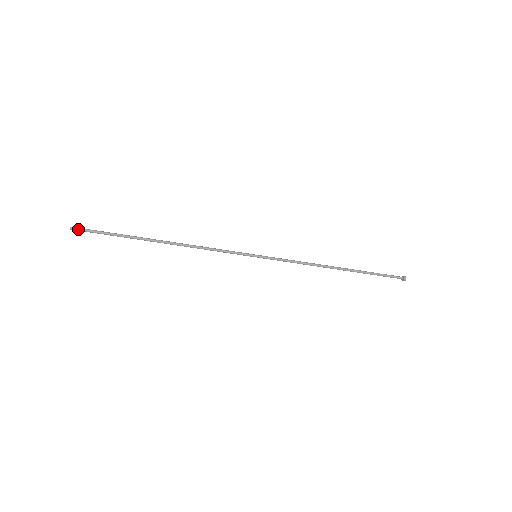
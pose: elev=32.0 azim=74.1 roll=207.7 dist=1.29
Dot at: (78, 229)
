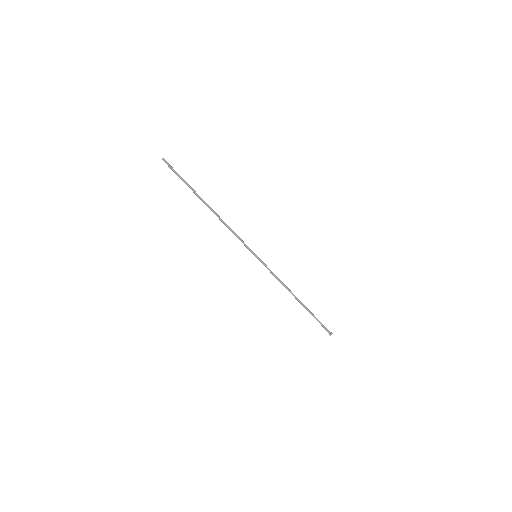
Dot at: (166, 162)
